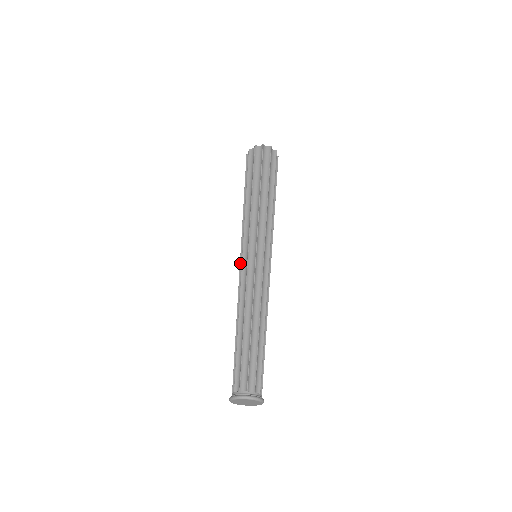
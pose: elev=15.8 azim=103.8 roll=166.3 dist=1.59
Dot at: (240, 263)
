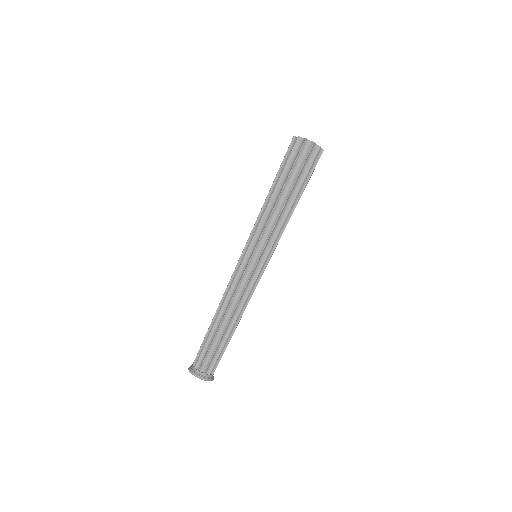
Dot at: occluded
